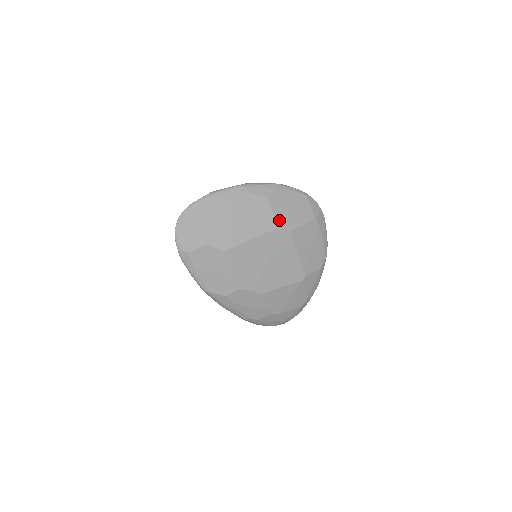
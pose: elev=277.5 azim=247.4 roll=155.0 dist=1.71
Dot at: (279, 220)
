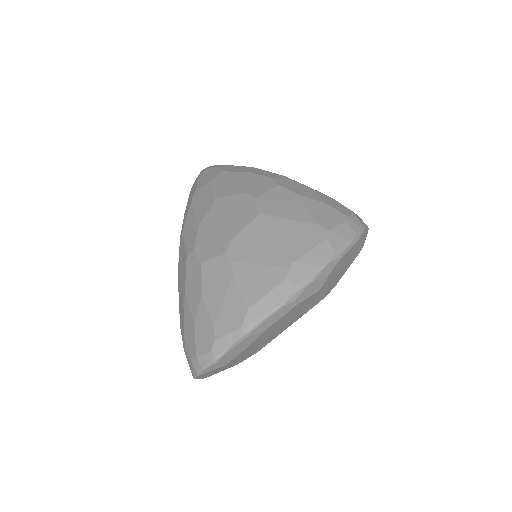
Dot at: (326, 293)
